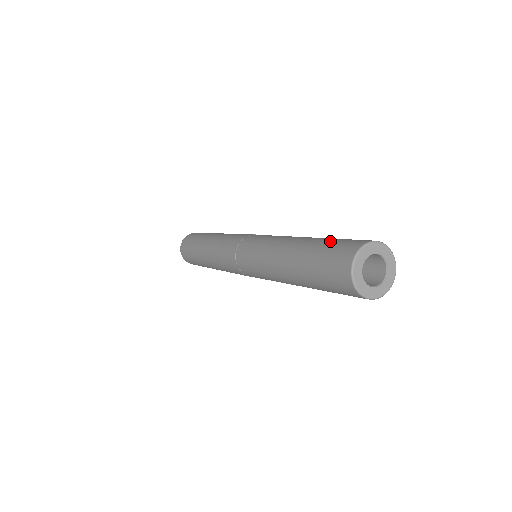
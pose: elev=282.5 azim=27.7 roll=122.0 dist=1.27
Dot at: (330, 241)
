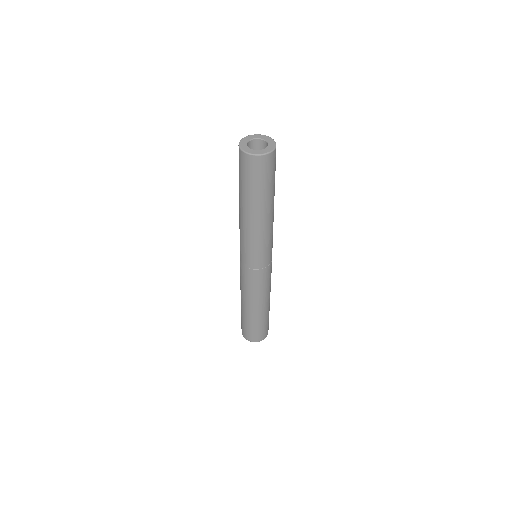
Dot at: occluded
